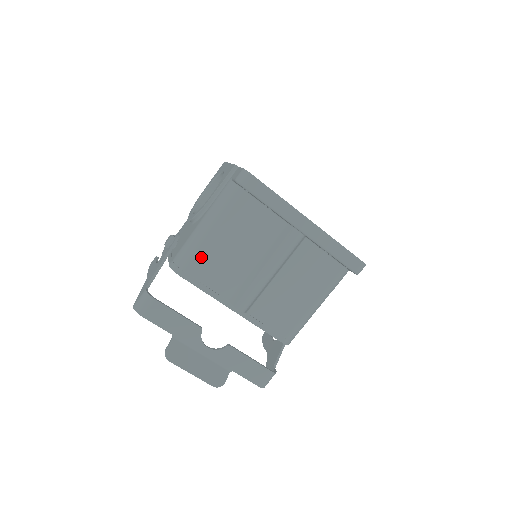
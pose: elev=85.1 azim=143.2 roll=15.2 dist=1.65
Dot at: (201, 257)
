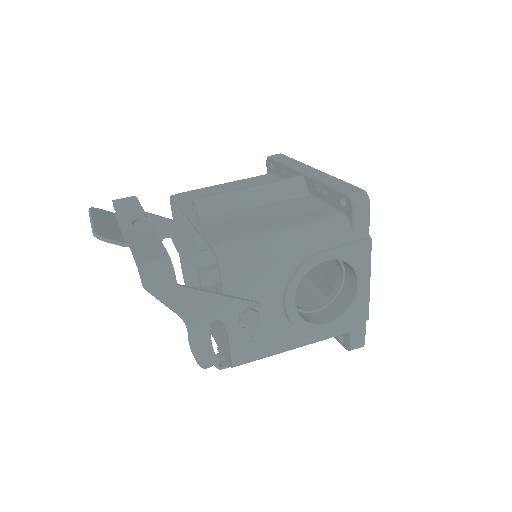
Dot at: (200, 190)
